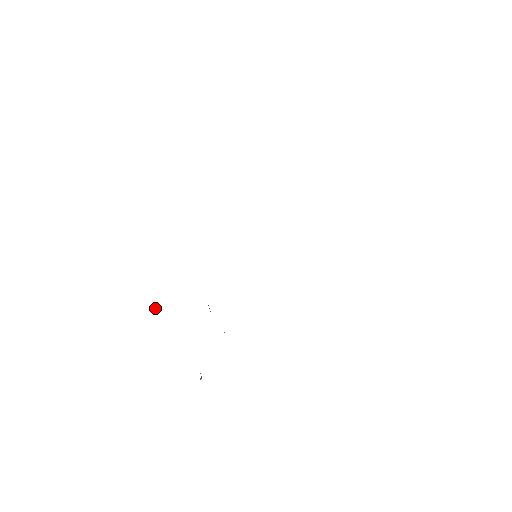
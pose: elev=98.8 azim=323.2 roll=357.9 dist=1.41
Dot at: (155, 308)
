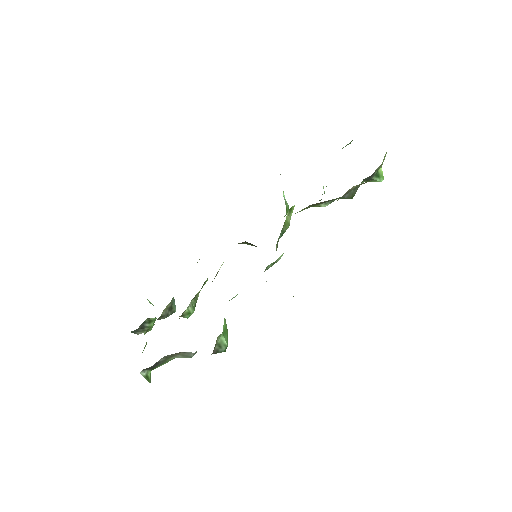
Dot at: (150, 302)
